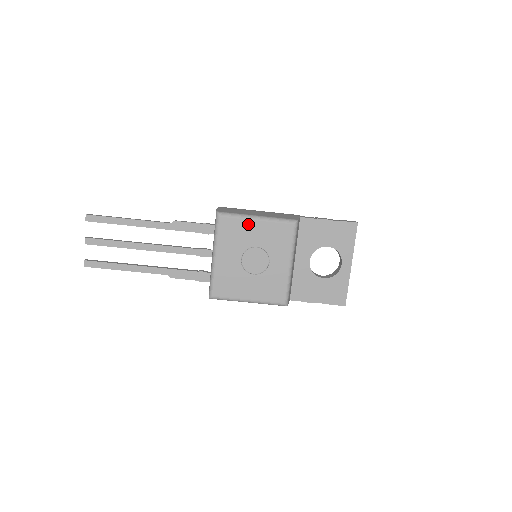
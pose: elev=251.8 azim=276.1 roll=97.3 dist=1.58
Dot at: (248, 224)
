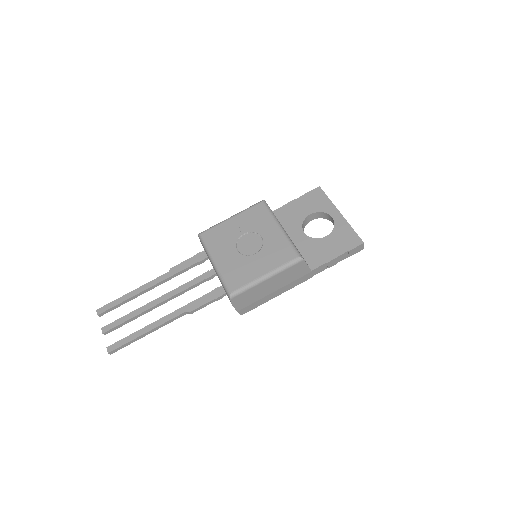
Dot at: (226, 225)
